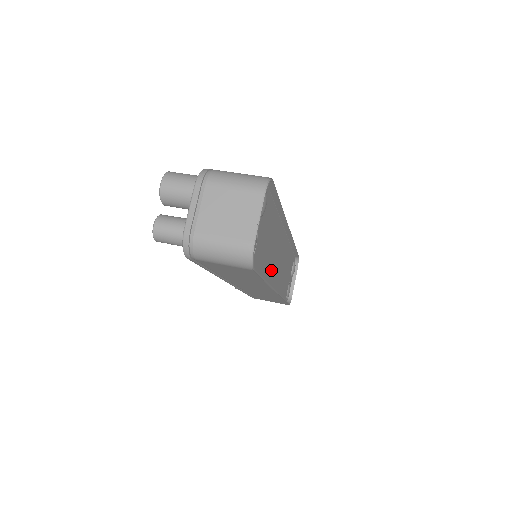
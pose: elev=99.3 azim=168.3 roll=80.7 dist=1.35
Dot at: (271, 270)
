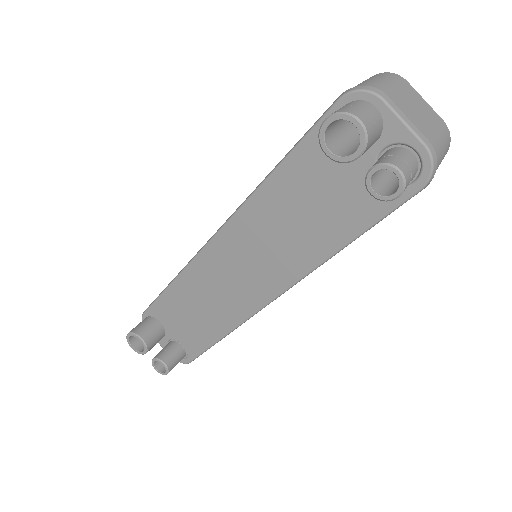
Dot at: occluded
